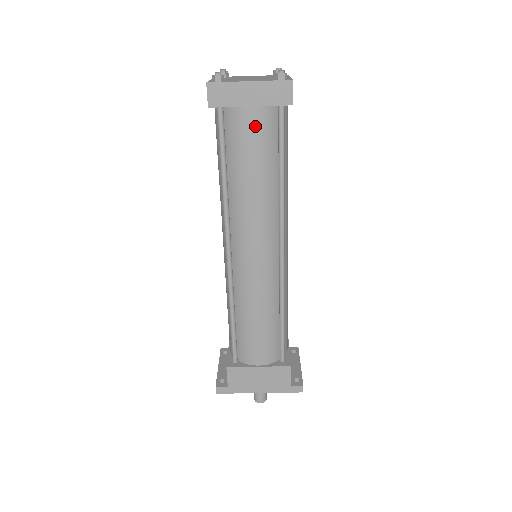
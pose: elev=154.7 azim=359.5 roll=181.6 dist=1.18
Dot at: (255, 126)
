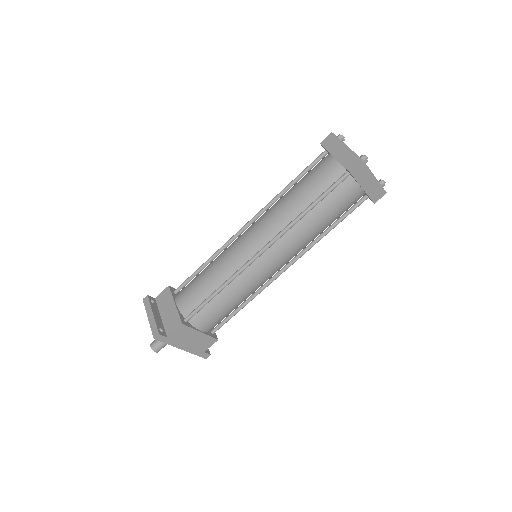
Dot at: (352, 199)
